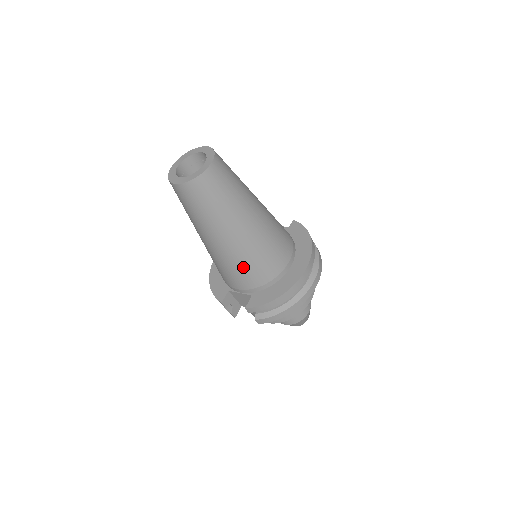
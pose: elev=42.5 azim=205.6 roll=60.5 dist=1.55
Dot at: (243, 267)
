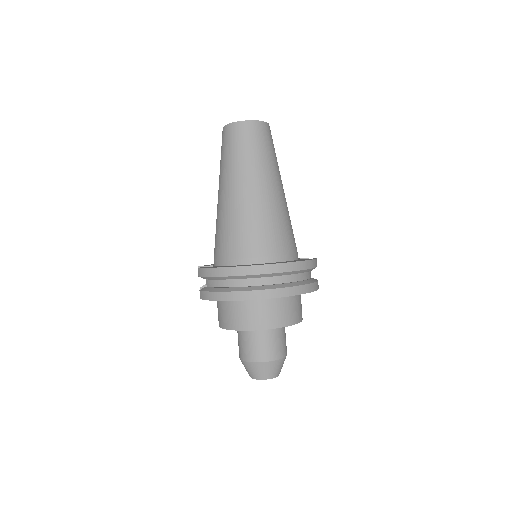
Dot at: (222, 229)
